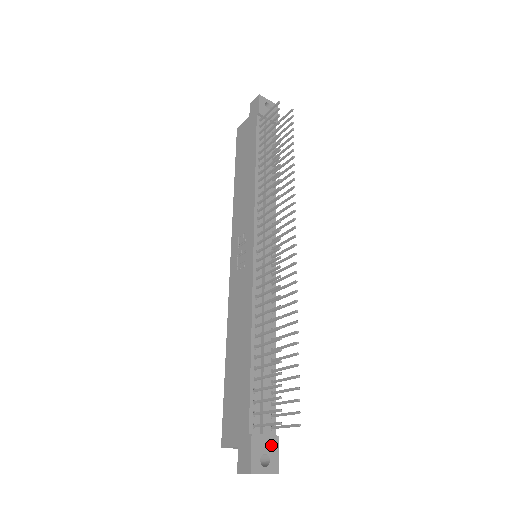
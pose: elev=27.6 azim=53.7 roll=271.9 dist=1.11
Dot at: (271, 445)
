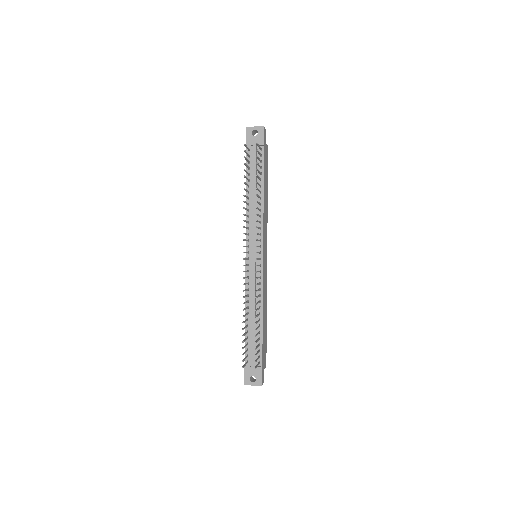
Dot at: (257, 372)
